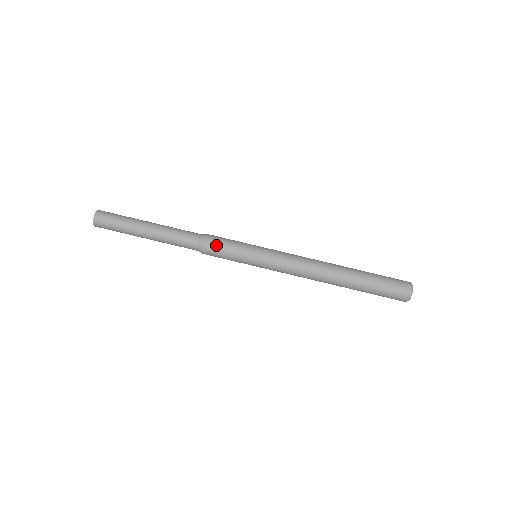
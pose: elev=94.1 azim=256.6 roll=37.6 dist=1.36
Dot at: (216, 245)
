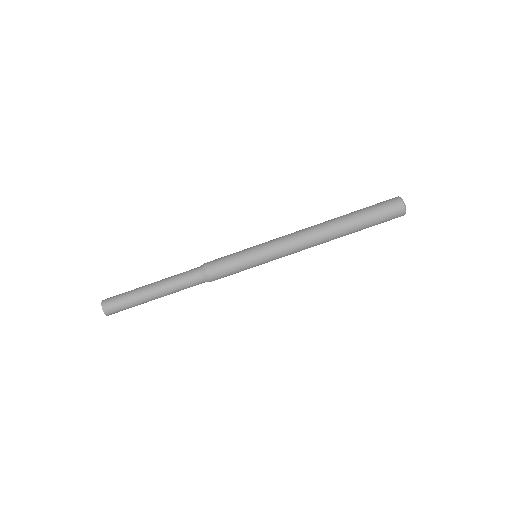
Dot at: (218, 270)
